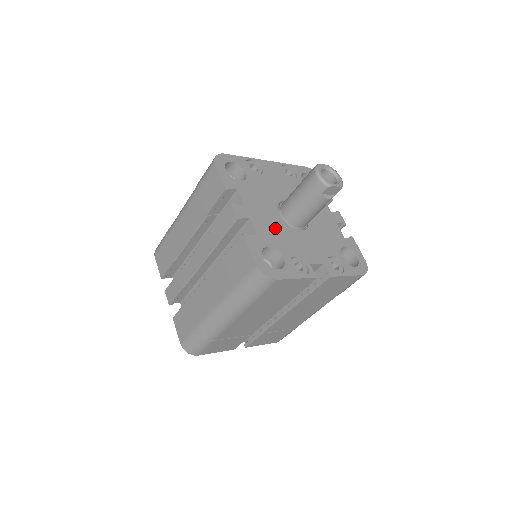
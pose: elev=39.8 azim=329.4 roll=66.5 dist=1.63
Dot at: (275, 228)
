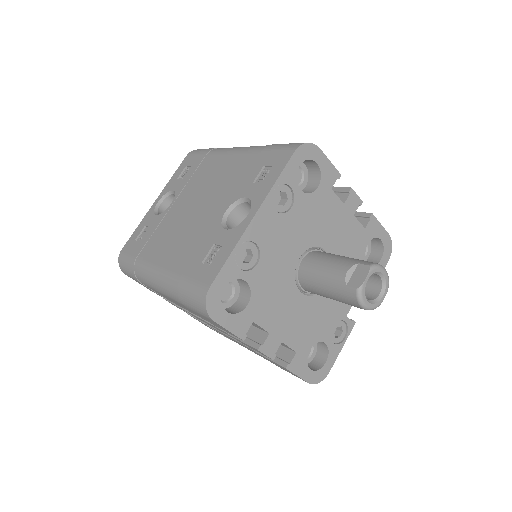
Dot at: (306, 319)
